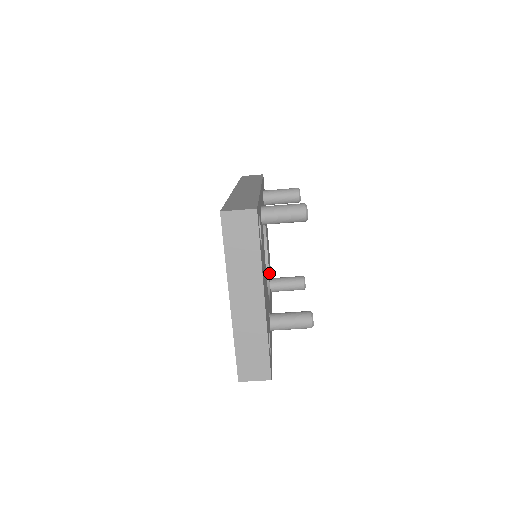
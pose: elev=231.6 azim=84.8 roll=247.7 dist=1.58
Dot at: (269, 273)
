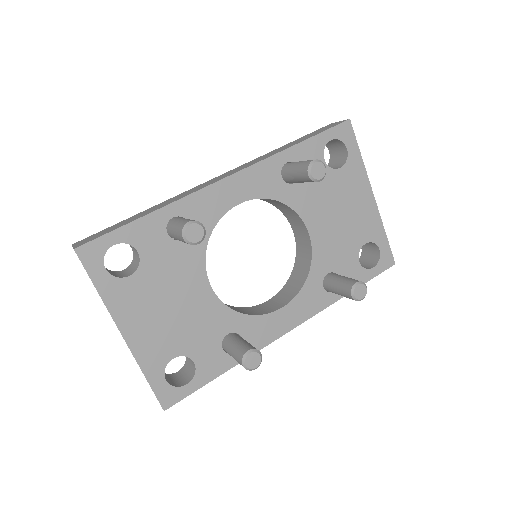
Dot at: (325, 267)
